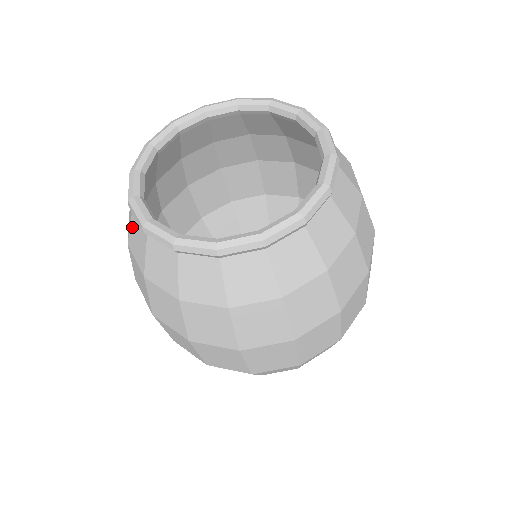
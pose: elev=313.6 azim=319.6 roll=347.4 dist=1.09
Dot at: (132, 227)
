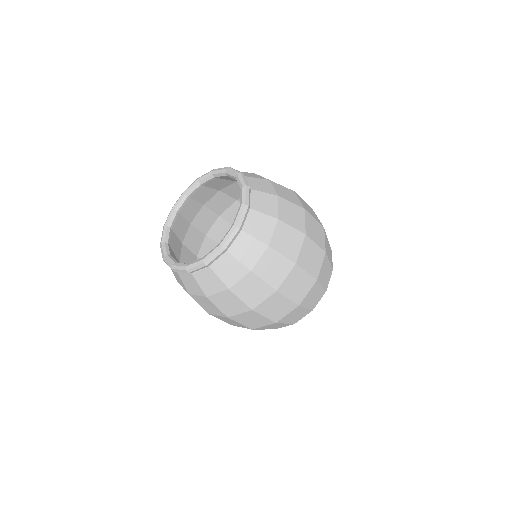
Dot at: (173, 272)
